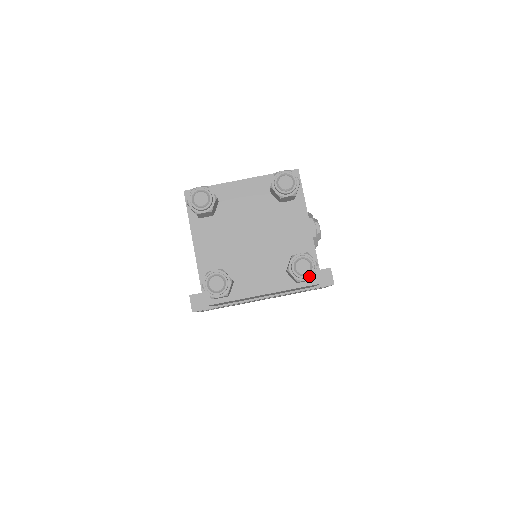
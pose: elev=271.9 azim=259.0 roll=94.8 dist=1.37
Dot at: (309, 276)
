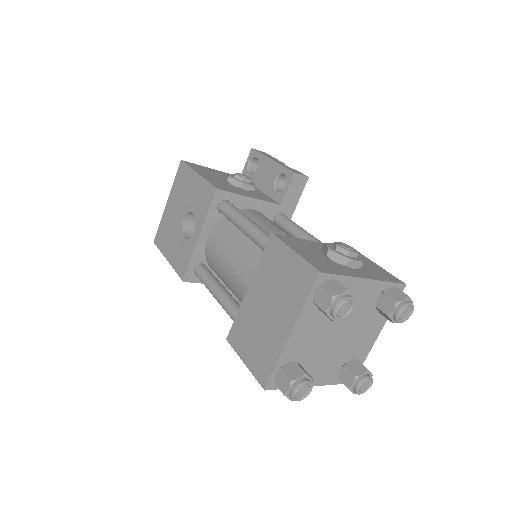
Dot at: (410, 308)
